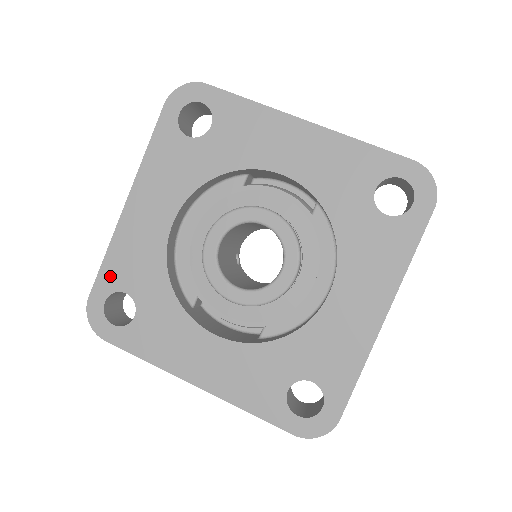
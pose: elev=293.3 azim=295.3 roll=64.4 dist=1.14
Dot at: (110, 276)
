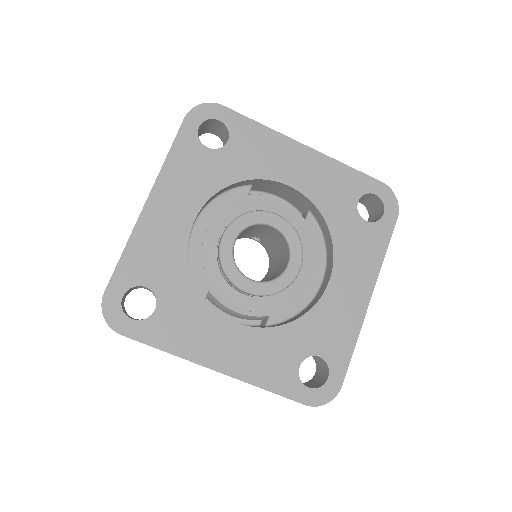
Dot at: (129, 271)
